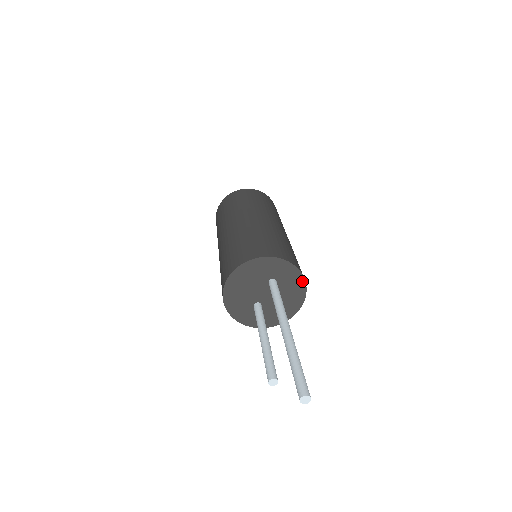
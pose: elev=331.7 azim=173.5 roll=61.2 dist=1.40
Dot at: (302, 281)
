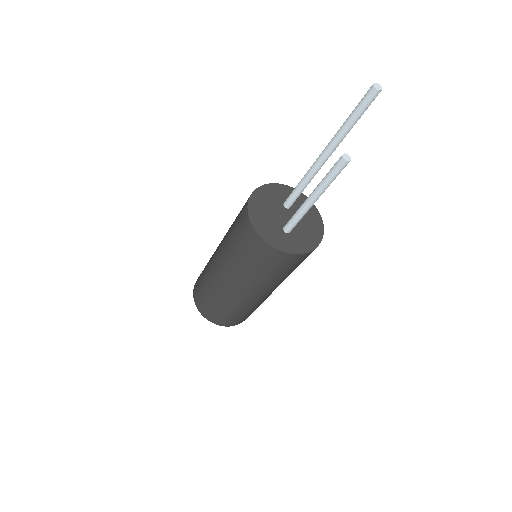
Dot at: occluded
